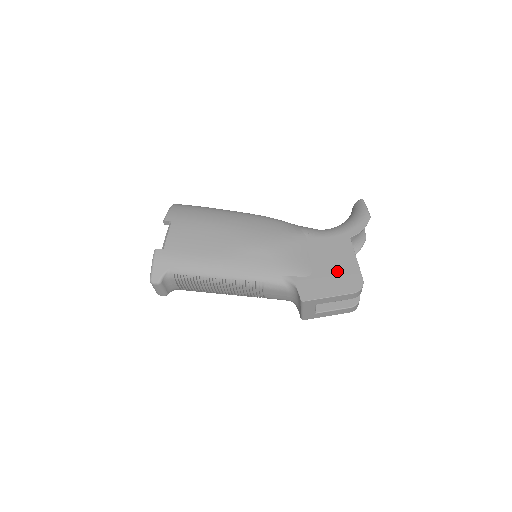
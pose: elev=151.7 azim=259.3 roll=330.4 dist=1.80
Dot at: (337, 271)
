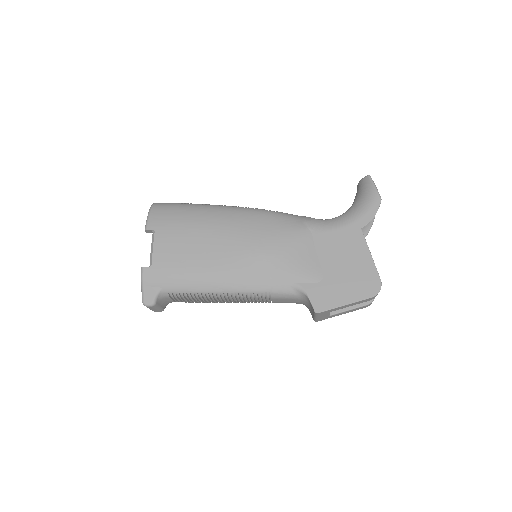
Dot at: (351, 272)
